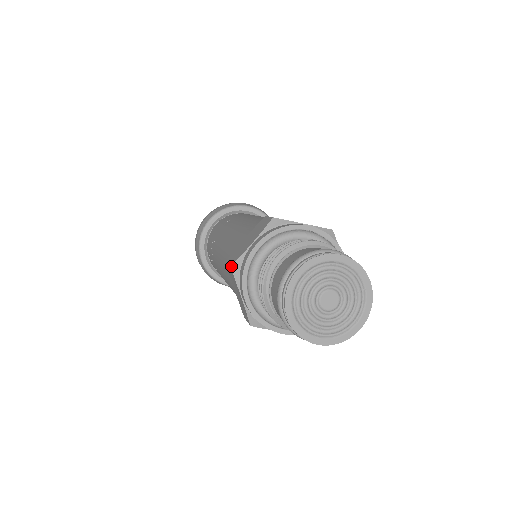
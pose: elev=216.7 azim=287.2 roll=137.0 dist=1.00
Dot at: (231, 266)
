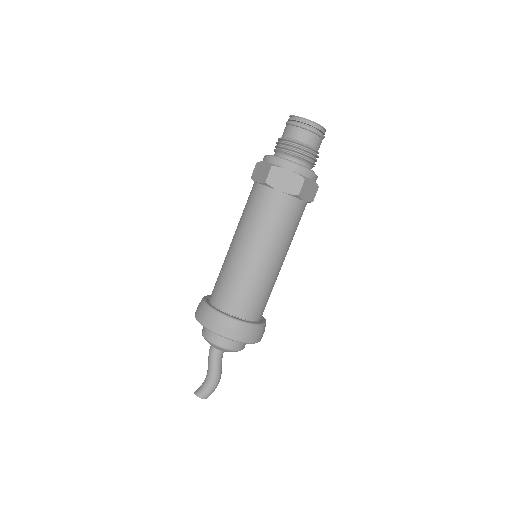
Dot at: (257, 162)
